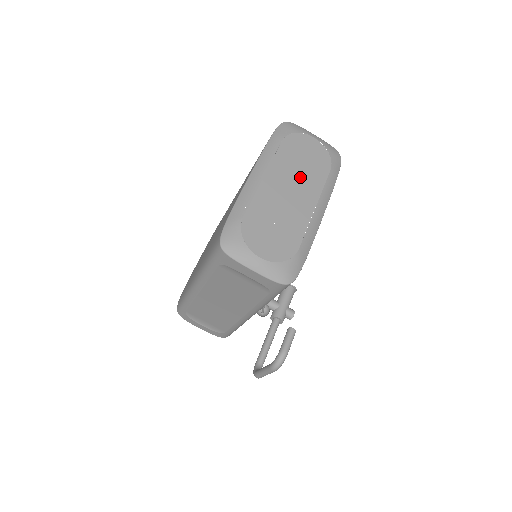
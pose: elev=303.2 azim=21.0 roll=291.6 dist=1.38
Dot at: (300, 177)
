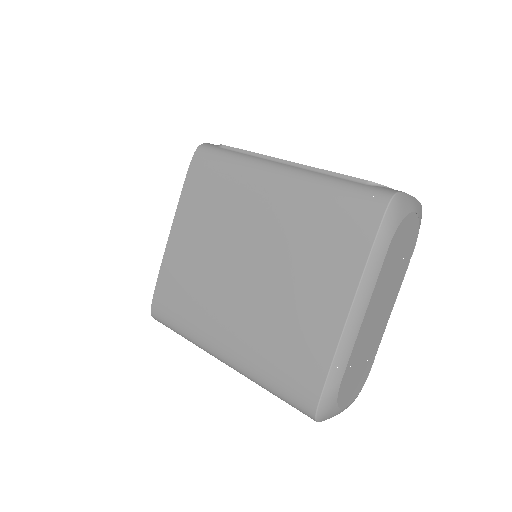
Dot at: (391, 285)
